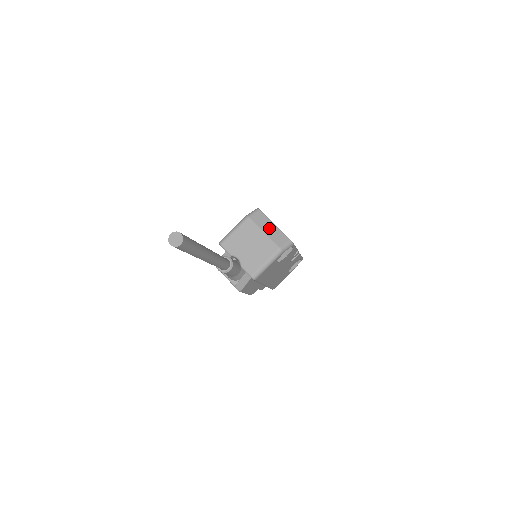
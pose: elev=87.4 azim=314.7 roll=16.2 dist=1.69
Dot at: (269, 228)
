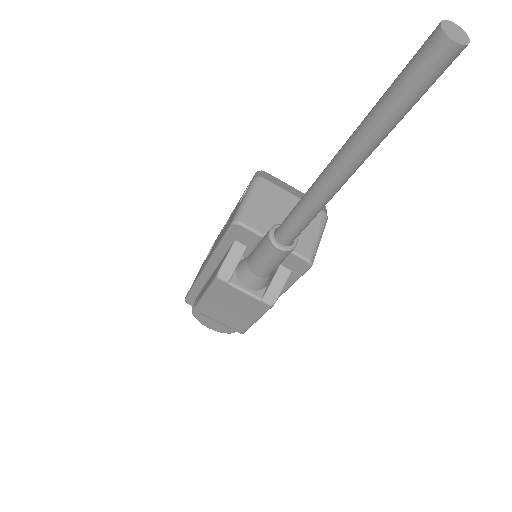
Dot at: (294, 191)
